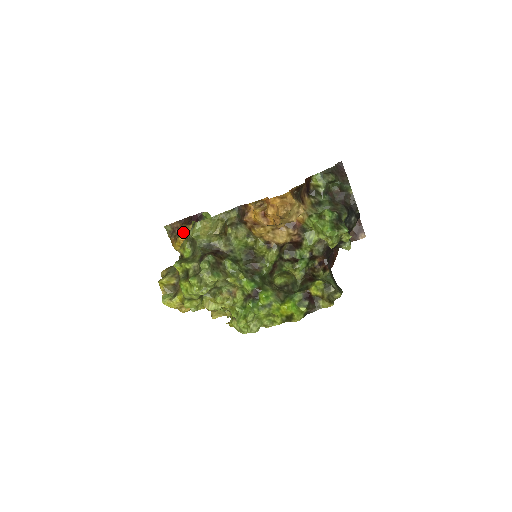
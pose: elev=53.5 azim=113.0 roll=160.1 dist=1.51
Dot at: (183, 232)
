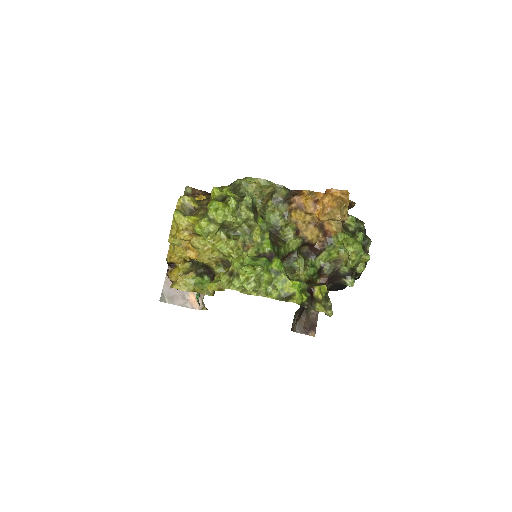
Dot at: occluded
